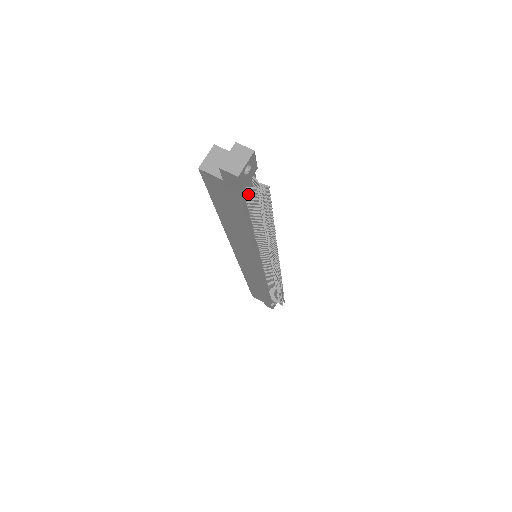
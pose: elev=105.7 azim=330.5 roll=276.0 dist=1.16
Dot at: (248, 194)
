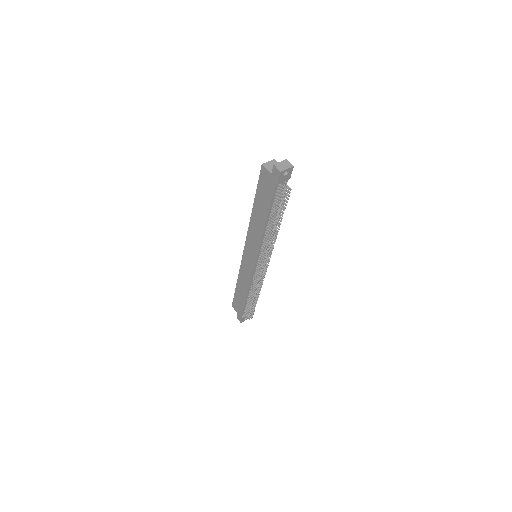
Dot at: (279, 190)
